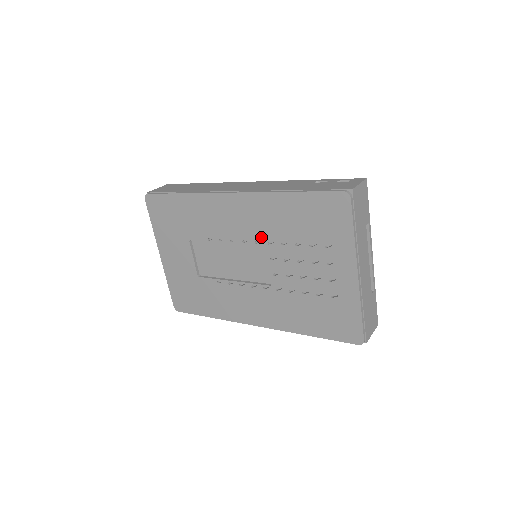
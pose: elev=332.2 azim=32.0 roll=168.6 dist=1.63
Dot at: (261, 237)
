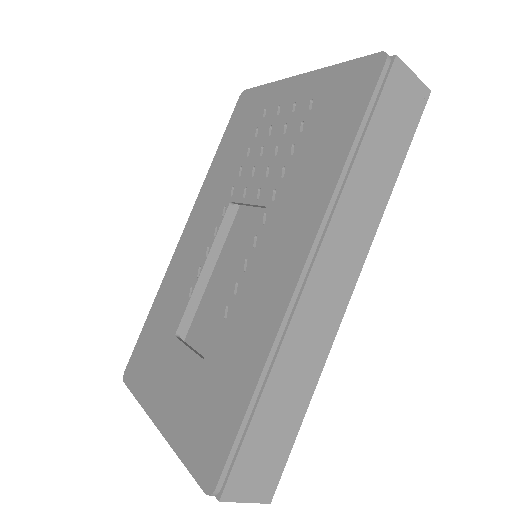
Dot at: (223, 205)
